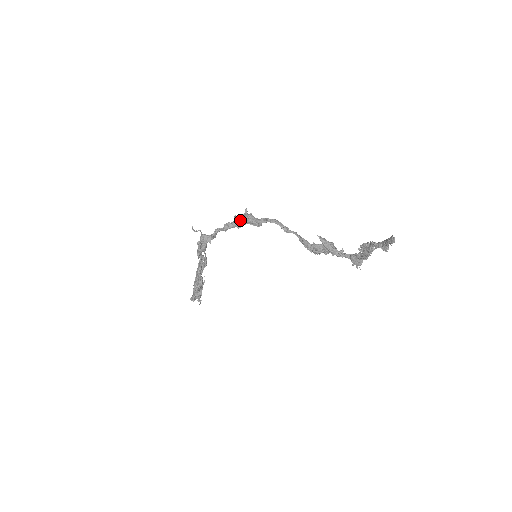
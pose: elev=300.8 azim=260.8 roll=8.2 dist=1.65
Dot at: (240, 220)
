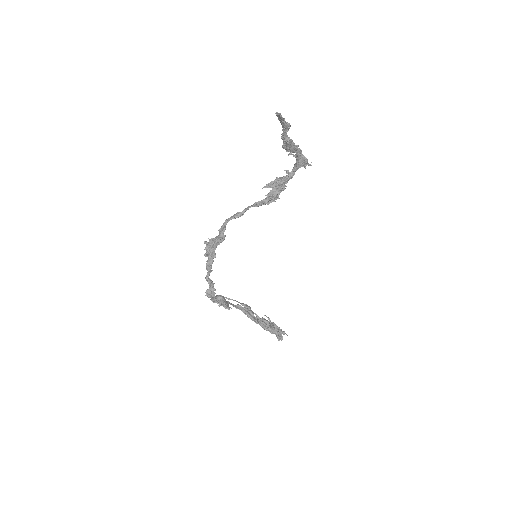
Dot at: (209, 252)
